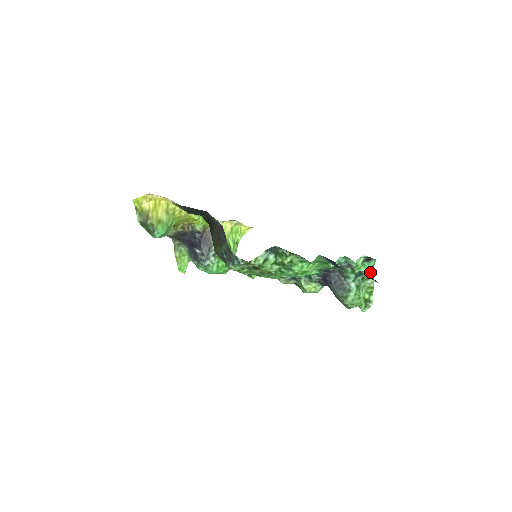
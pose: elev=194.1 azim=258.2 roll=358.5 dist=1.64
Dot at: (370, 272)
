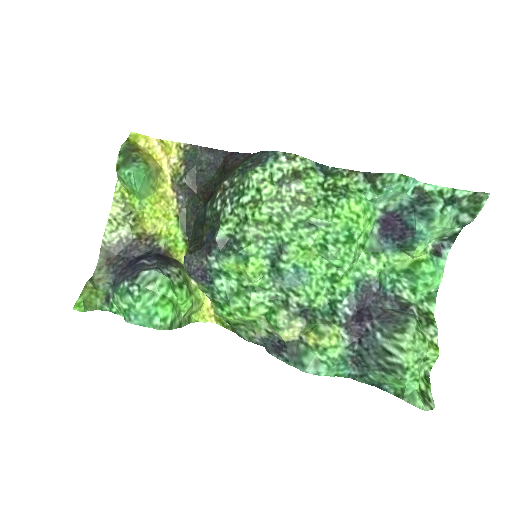
Dot at: (429, 316)
